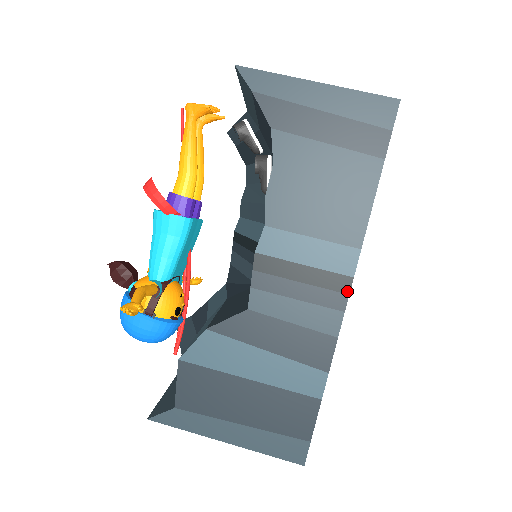
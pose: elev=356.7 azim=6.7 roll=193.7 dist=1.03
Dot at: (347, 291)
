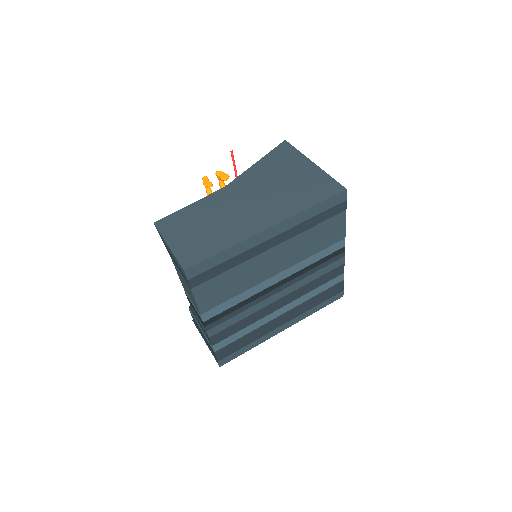
Dot at: (204, 325)
